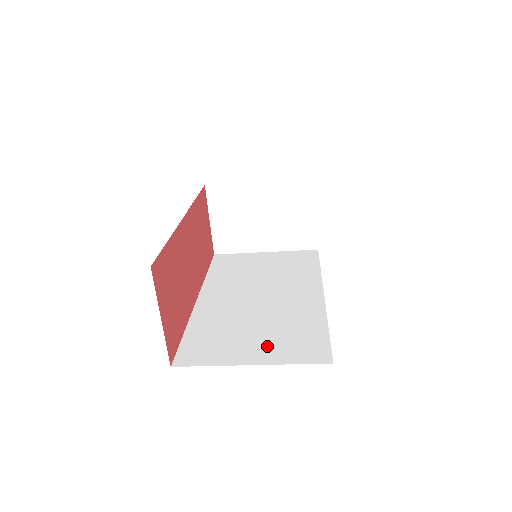
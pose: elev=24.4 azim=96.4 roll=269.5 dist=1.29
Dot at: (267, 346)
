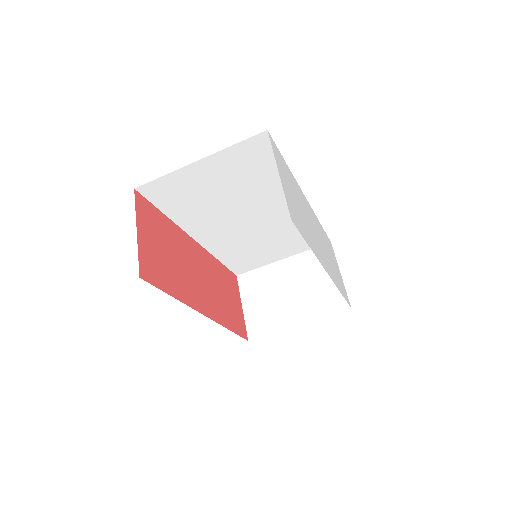
Dot at: occluded
